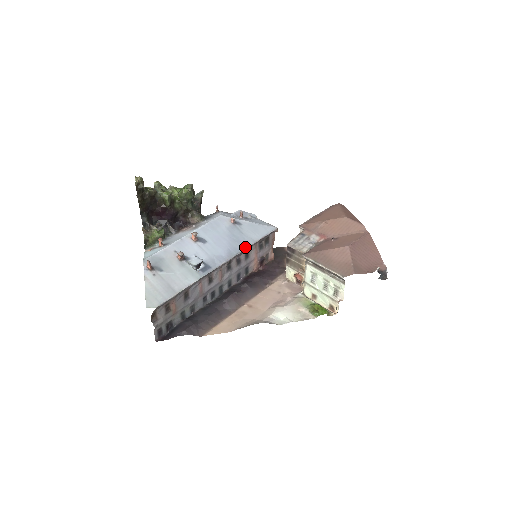
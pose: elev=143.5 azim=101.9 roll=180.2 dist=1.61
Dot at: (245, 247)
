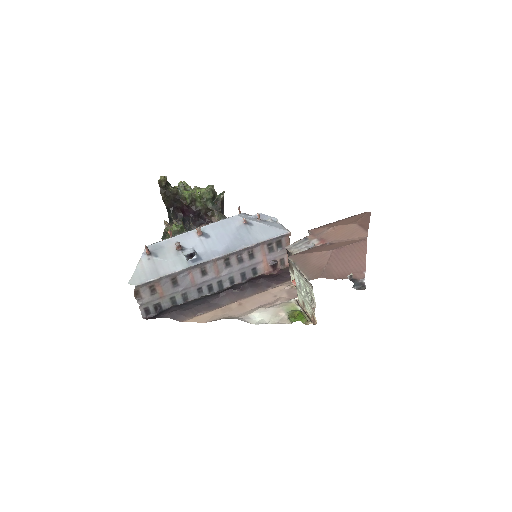
Dot at: (245, 246)
